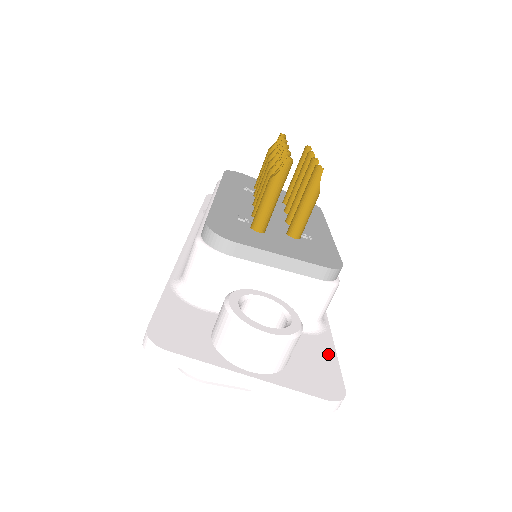
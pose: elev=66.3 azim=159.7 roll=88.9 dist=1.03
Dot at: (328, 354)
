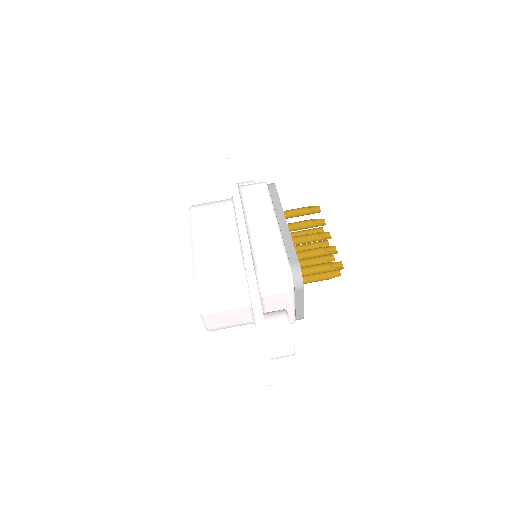
Dot at: occluded
